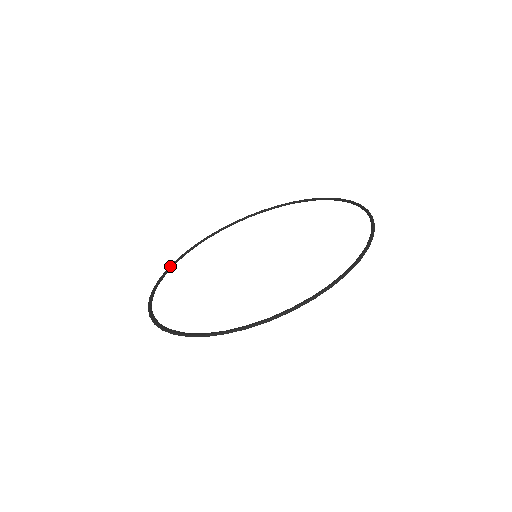
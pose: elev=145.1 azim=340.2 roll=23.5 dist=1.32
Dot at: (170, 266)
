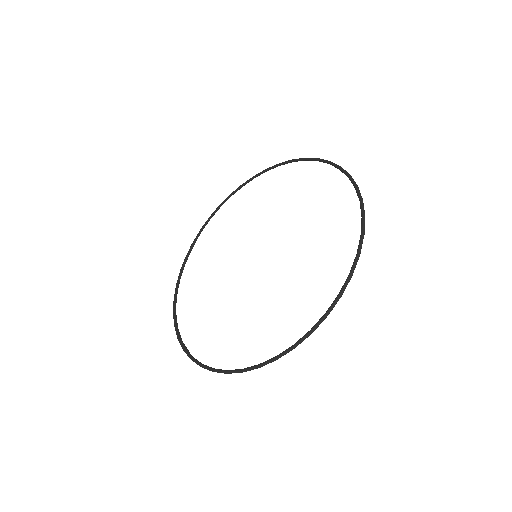
Dot at: (196, 237)
